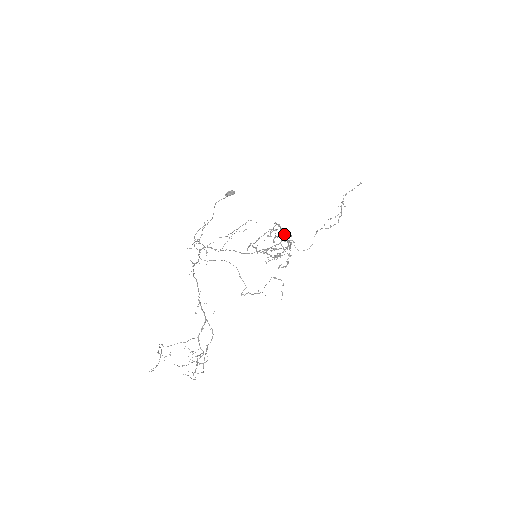
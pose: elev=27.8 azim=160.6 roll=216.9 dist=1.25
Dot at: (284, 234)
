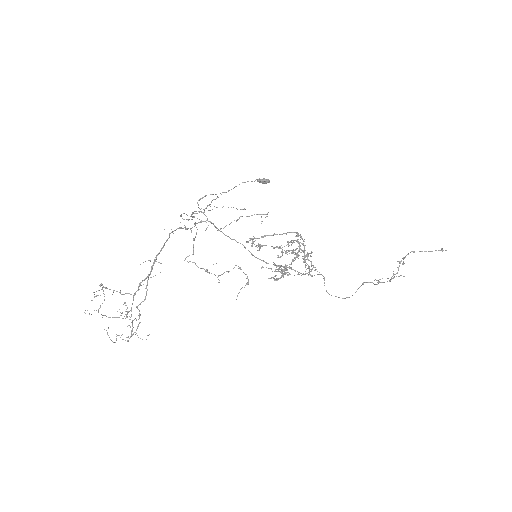
Dot at: (299, 247)
